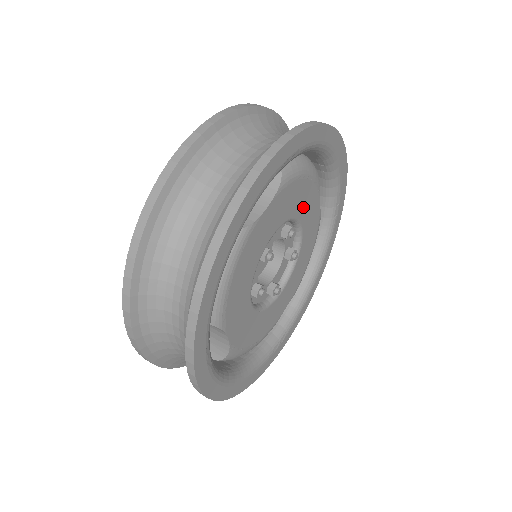
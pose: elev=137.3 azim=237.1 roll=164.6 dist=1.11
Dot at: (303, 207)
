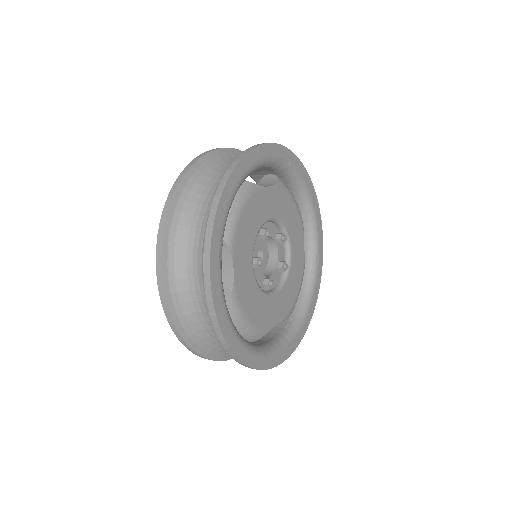
Dot at: (292, 227)
